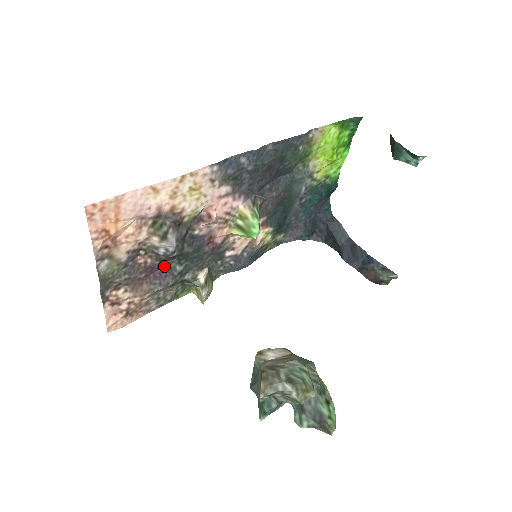
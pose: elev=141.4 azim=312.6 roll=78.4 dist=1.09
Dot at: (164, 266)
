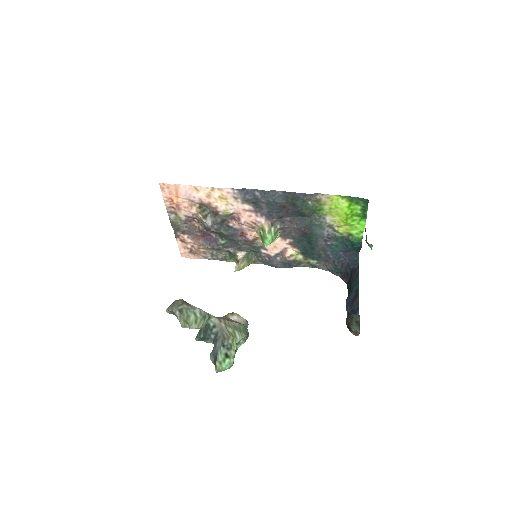
Dot at: (212, 235)
